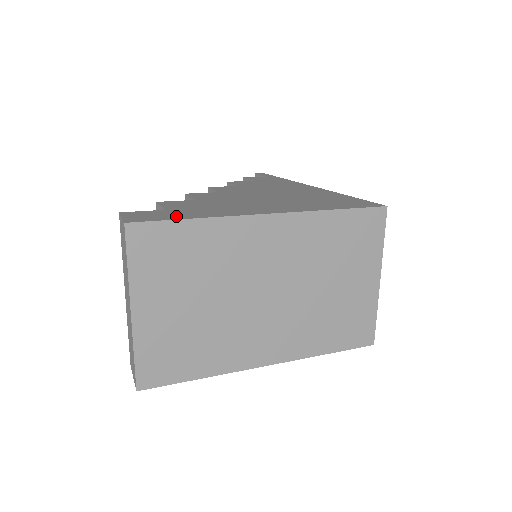
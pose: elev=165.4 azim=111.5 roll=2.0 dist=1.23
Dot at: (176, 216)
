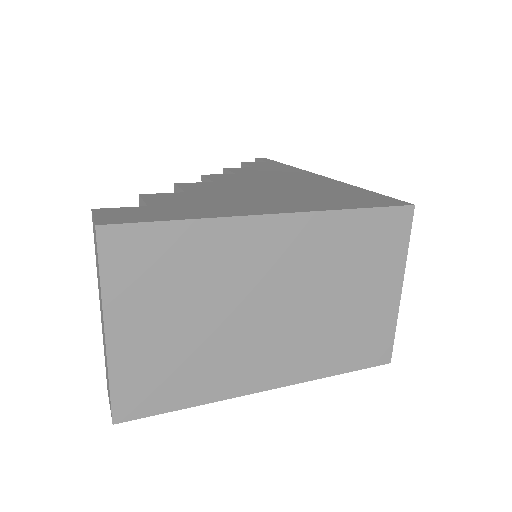
Dot at: (161, 216)
